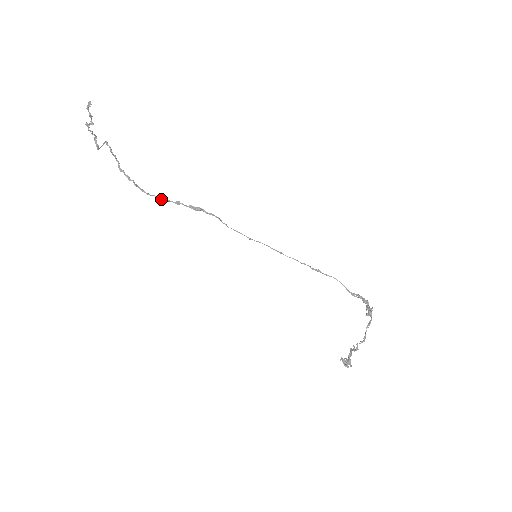
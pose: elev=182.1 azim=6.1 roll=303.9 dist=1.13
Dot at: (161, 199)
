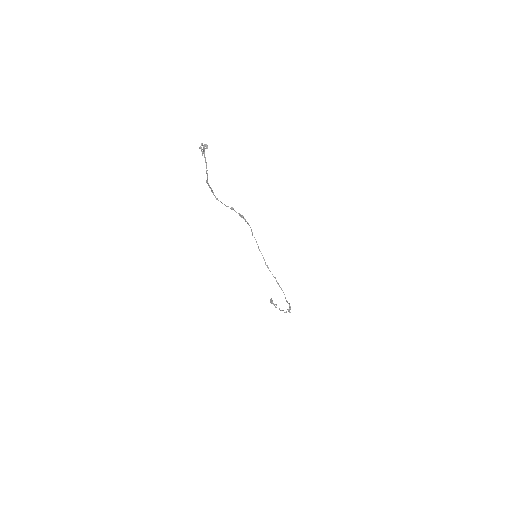
Dot at: occluded
